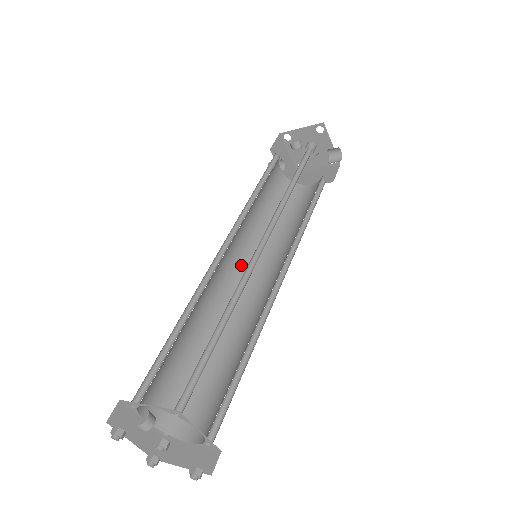
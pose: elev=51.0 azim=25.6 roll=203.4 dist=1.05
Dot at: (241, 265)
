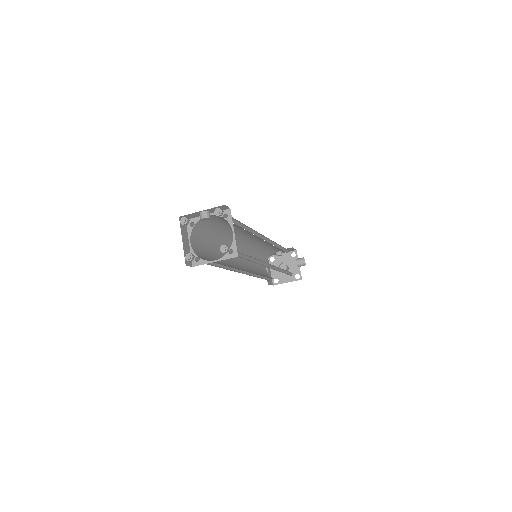
Dot at: (242, 267)
